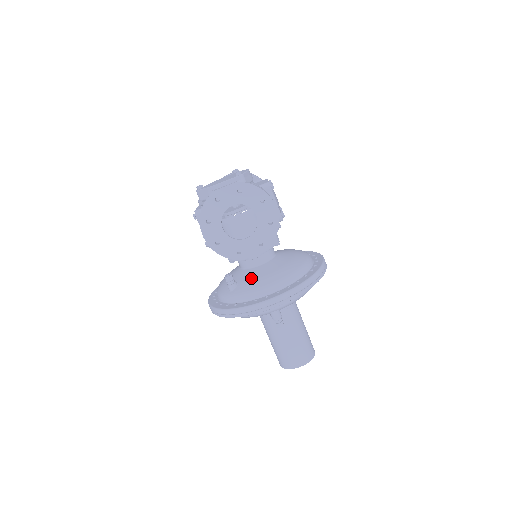
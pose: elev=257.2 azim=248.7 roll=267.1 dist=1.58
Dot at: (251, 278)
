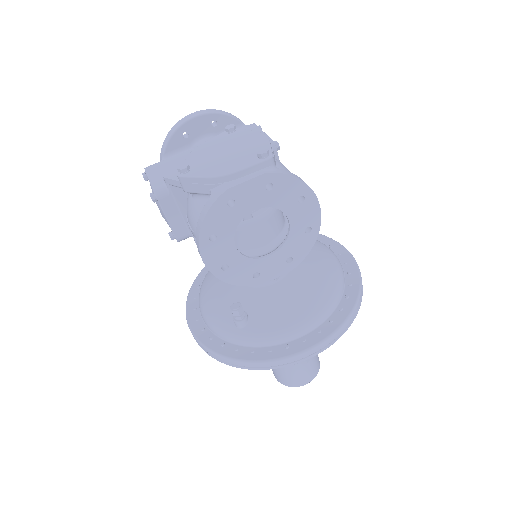
Dot at: (271, 308)
